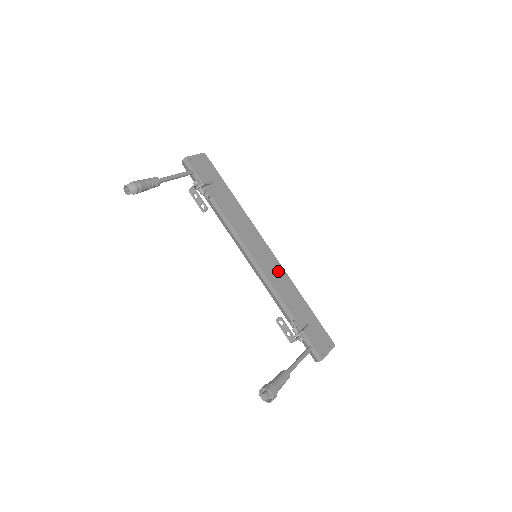
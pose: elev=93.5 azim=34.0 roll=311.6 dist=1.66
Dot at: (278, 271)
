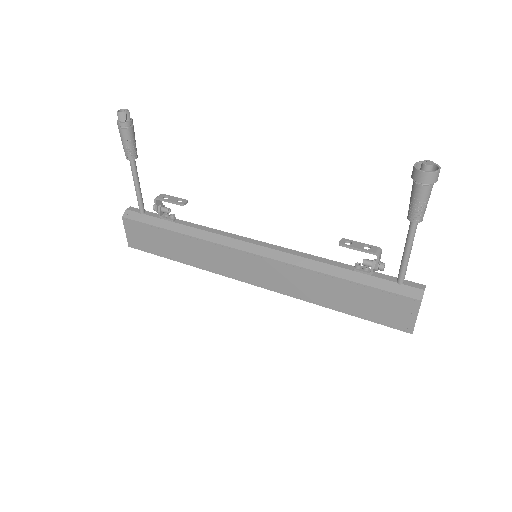
Dot at: occluded
